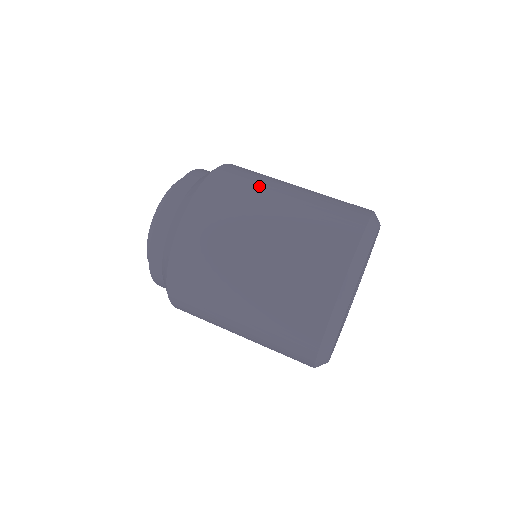
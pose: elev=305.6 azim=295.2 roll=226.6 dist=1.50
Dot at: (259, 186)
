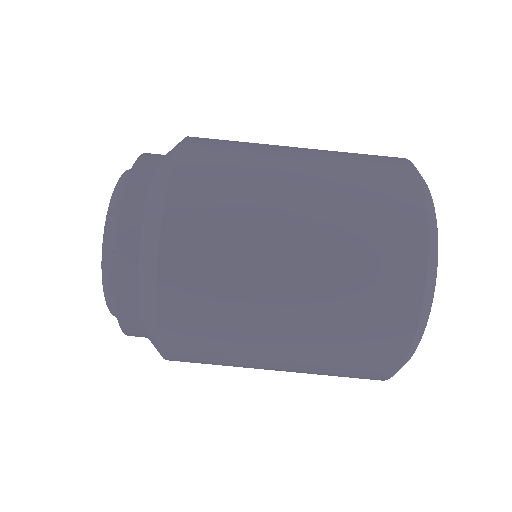
Dot at: (248, 216)
